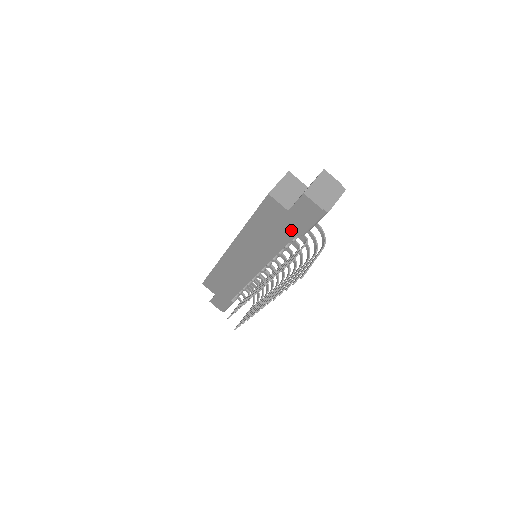
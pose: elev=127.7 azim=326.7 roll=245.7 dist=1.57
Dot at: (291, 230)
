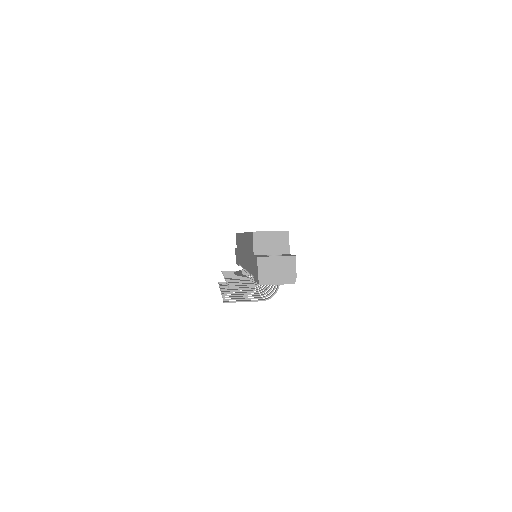
Dot at: (252, 268)
